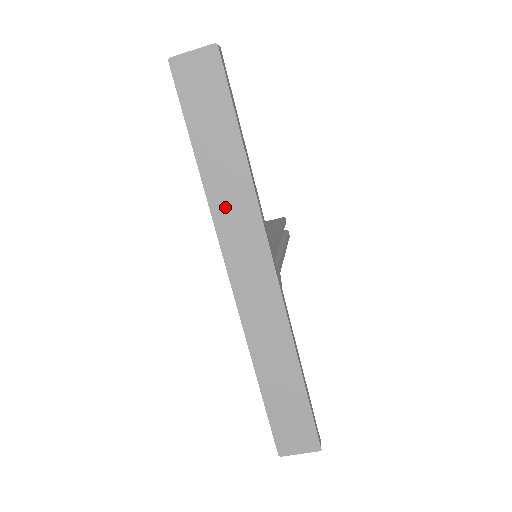
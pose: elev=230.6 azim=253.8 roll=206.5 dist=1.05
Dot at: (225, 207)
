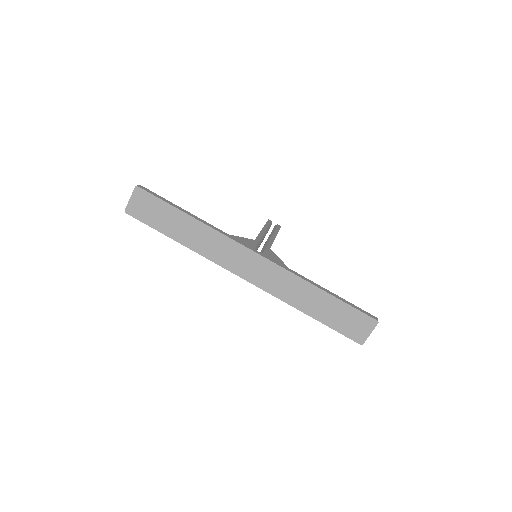
Dot at: (209, 249)
